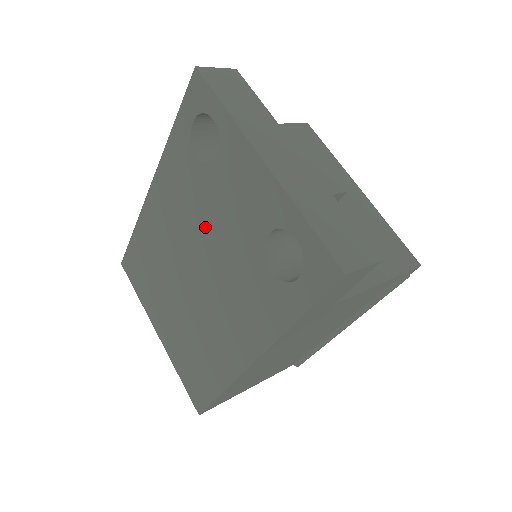
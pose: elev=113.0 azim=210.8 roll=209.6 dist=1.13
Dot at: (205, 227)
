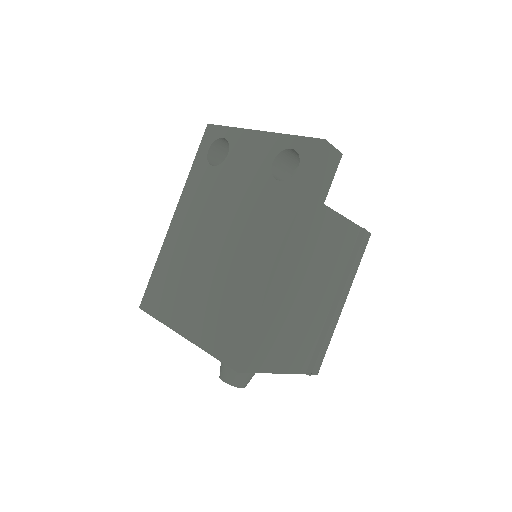
Dot at: (224, 200)
